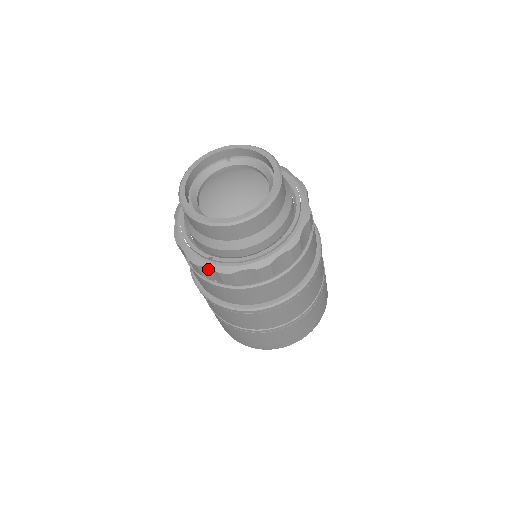
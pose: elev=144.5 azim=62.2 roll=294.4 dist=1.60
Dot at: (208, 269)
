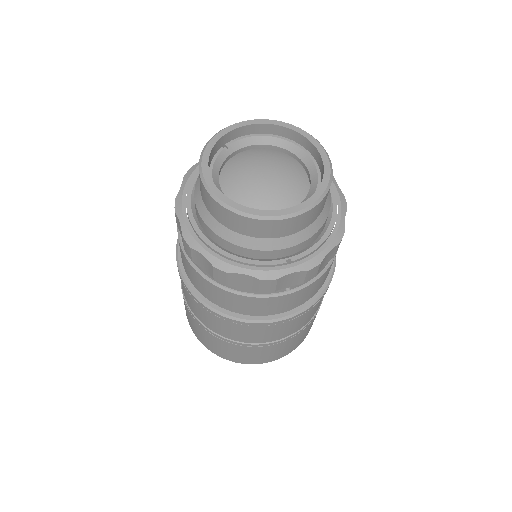
Dot at: (290, 275)
